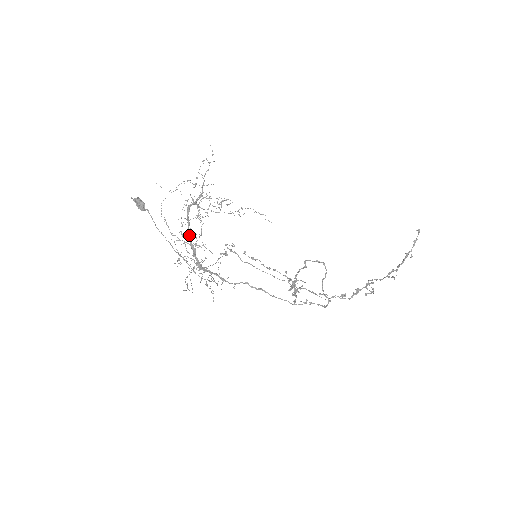
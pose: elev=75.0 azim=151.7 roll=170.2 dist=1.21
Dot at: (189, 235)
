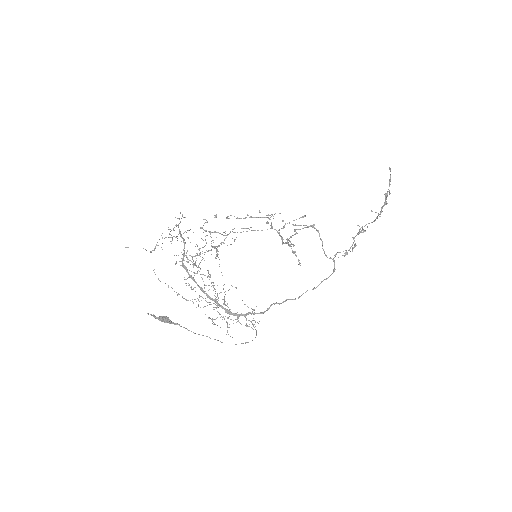
Dot at: (202, 290)
